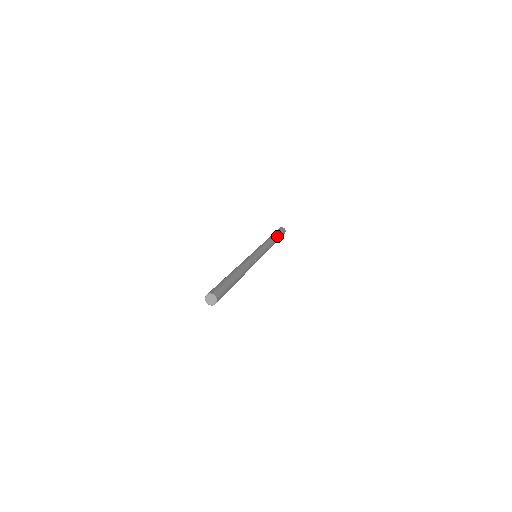
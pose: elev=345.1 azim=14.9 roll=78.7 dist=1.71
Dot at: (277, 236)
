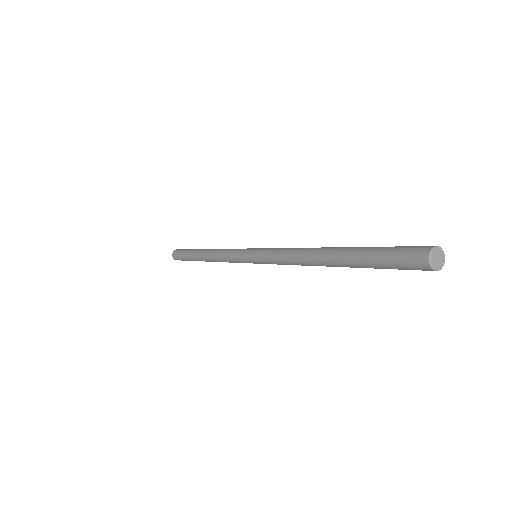
Dot at: occluded
